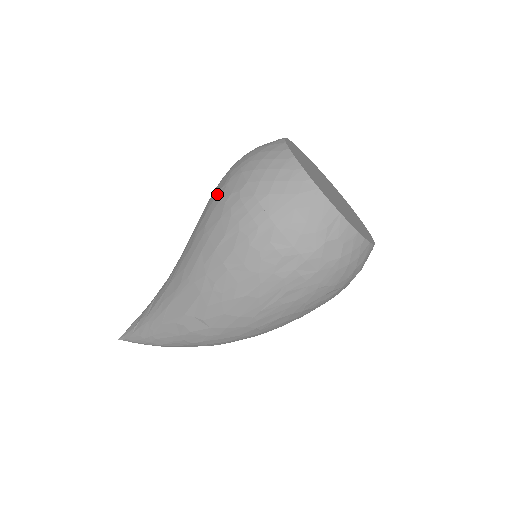
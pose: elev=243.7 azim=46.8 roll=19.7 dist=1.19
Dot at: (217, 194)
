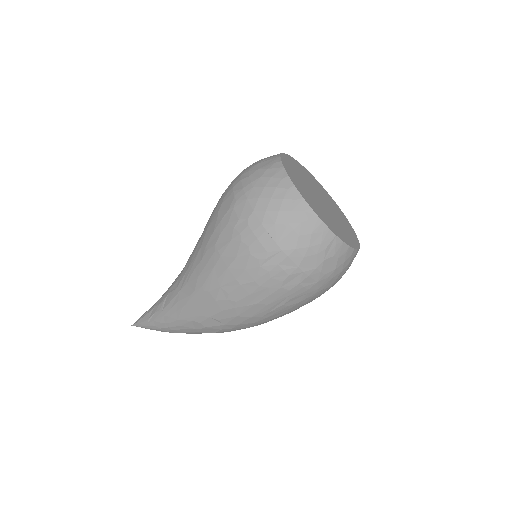
Dot at: (224, 215)
